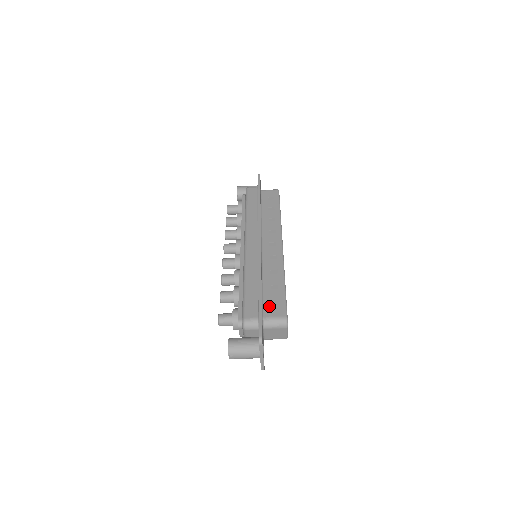
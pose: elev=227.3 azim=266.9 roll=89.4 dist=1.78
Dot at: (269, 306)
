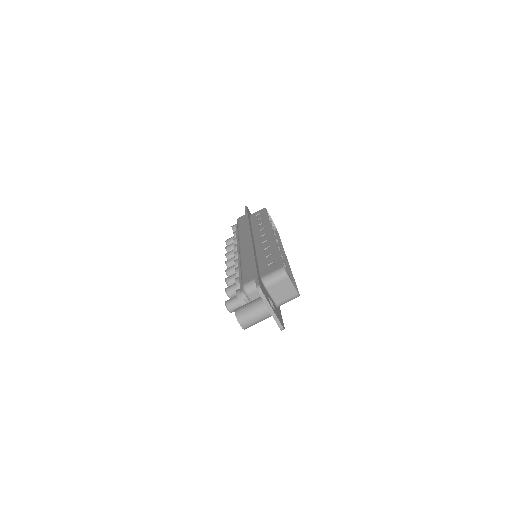
Dot at: (266, 268)
